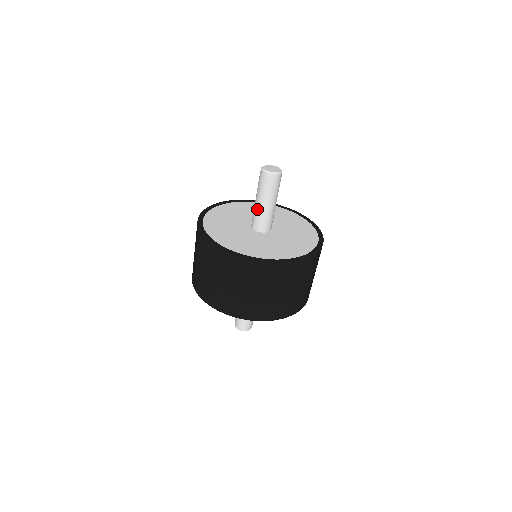
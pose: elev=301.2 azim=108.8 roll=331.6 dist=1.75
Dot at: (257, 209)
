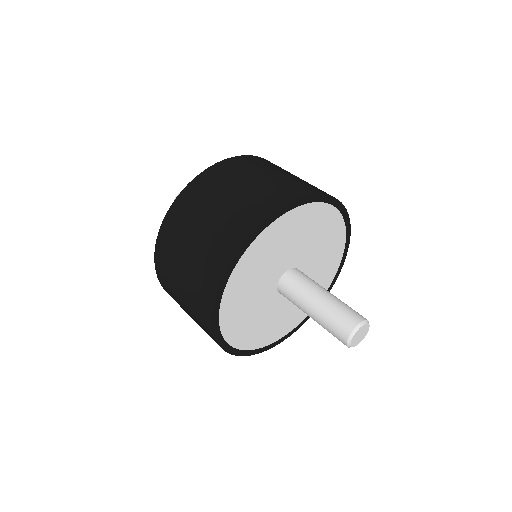
Dot at: occluded
